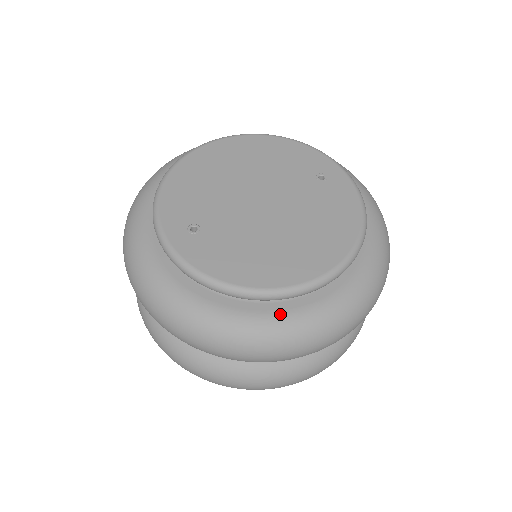
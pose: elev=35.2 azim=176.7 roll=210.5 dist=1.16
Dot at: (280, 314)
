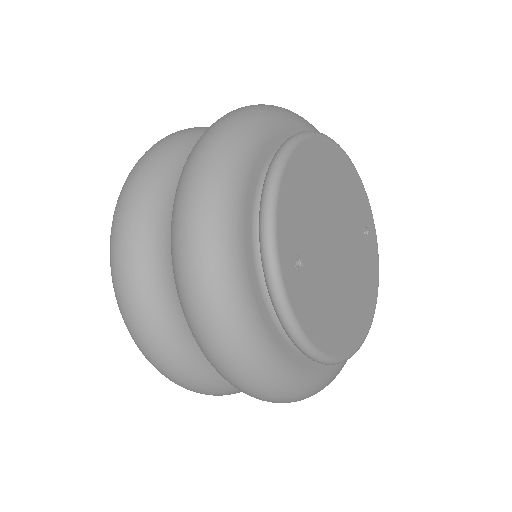
Dot at: (317, 373)
